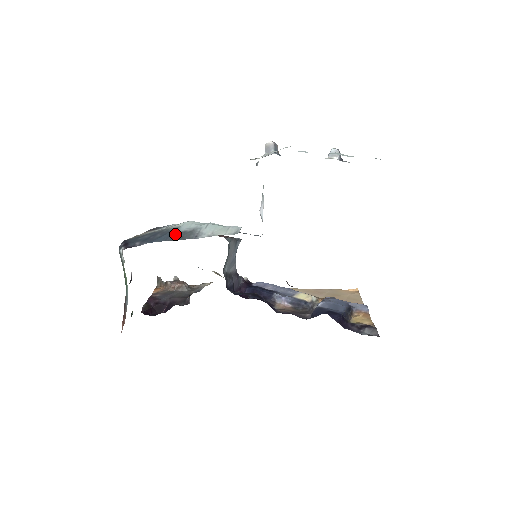
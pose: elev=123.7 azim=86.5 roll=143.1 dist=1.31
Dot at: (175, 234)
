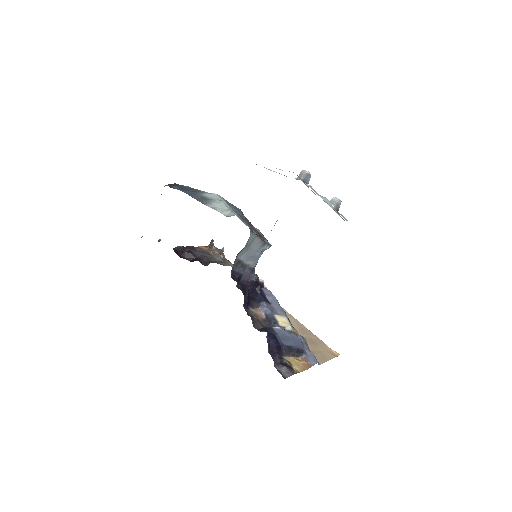
Dot at: (198, 195)
